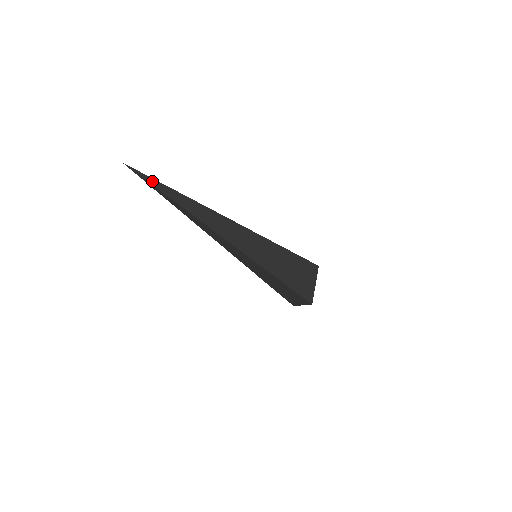
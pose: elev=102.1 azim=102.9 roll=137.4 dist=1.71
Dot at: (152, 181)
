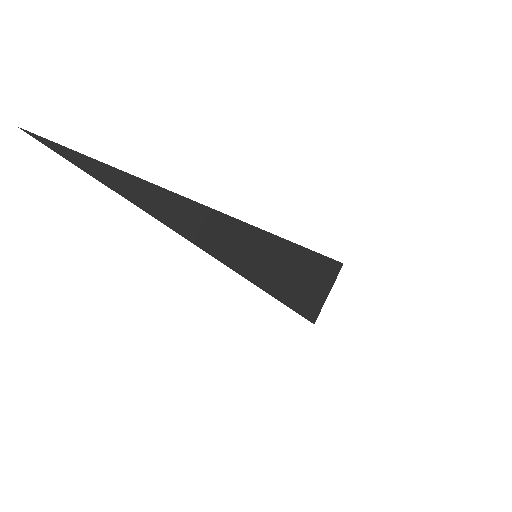
Dot at: (85, 162)
